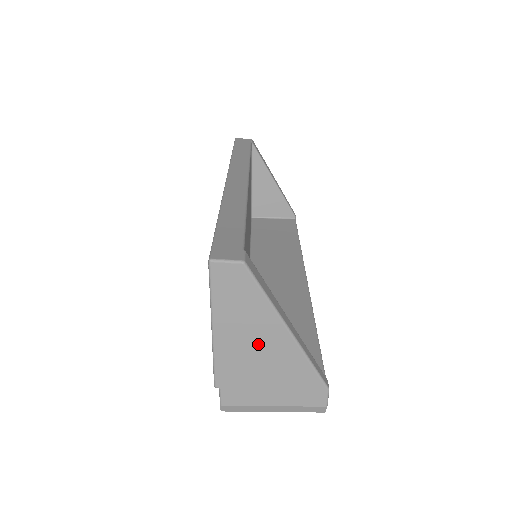
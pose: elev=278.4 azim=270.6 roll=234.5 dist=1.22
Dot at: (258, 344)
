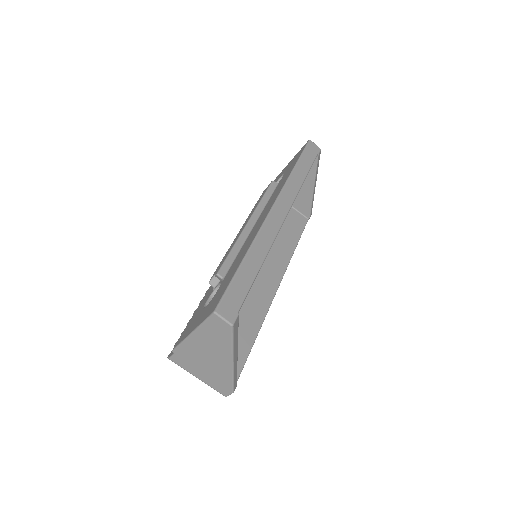
Dot at: (211, 355)
